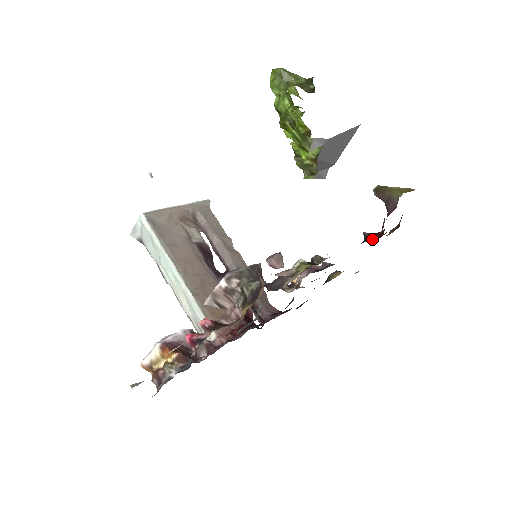
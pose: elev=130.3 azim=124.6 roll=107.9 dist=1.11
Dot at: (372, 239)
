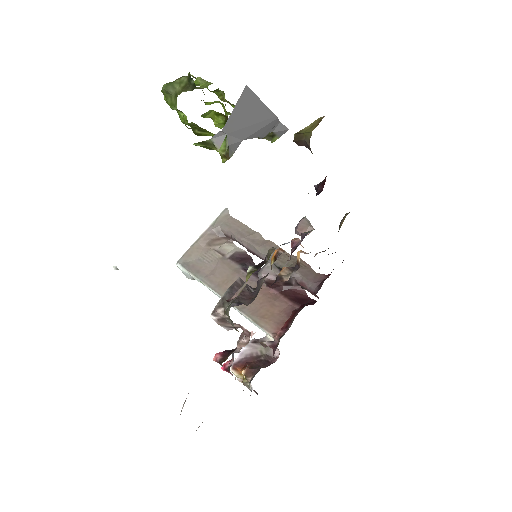
Dot at: (319, 192)
